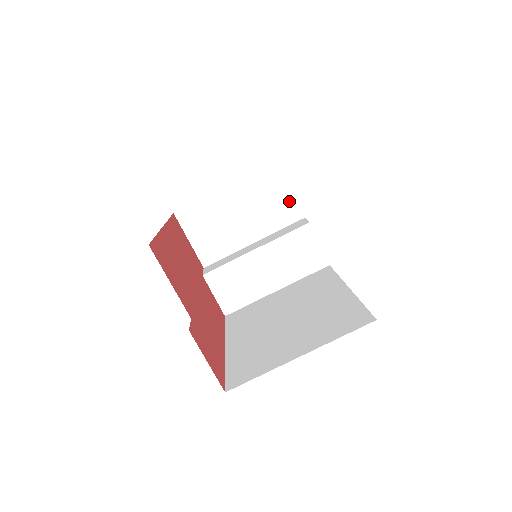
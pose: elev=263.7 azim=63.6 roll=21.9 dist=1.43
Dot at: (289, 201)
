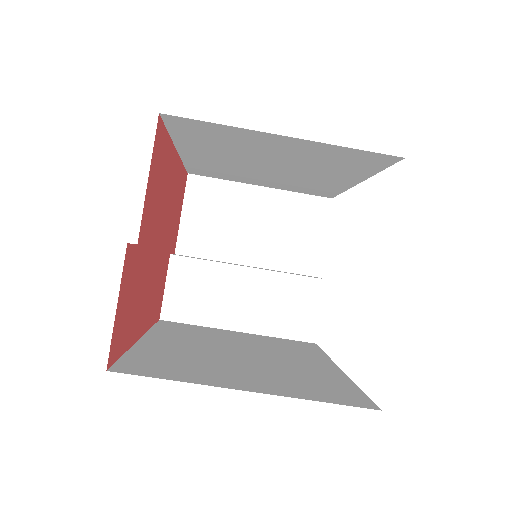
Dot at: (314, 248)
